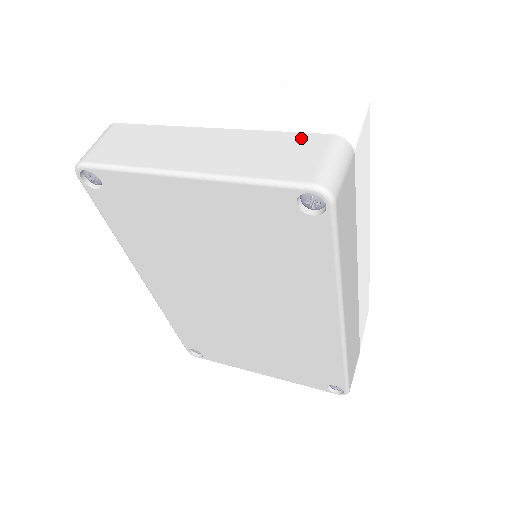
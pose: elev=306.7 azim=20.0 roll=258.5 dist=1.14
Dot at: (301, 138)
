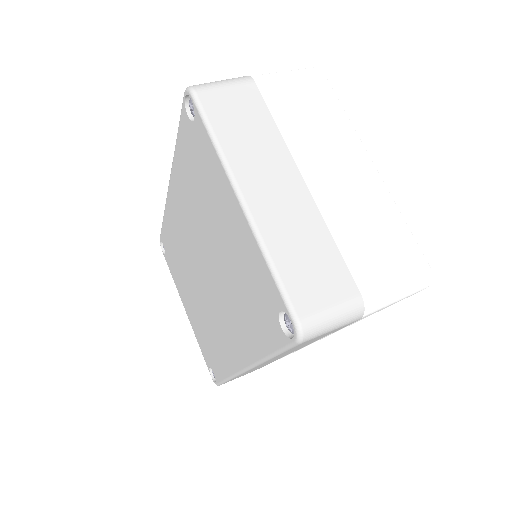
Dot at: (340, 270)
